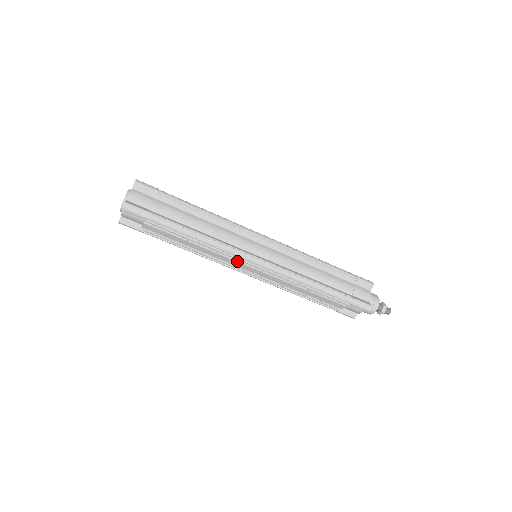
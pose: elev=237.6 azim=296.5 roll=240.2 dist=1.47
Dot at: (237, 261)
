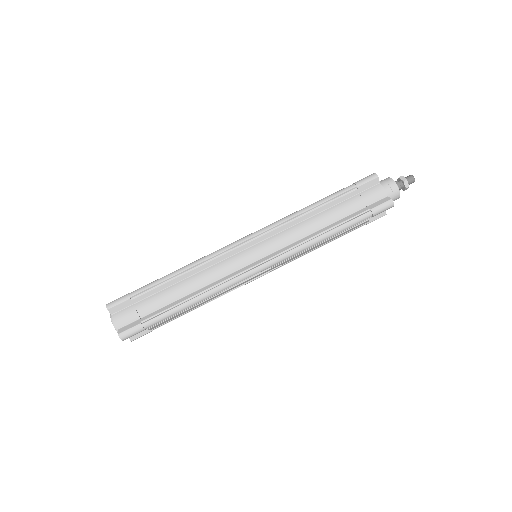
Dot at: (245, 280)
